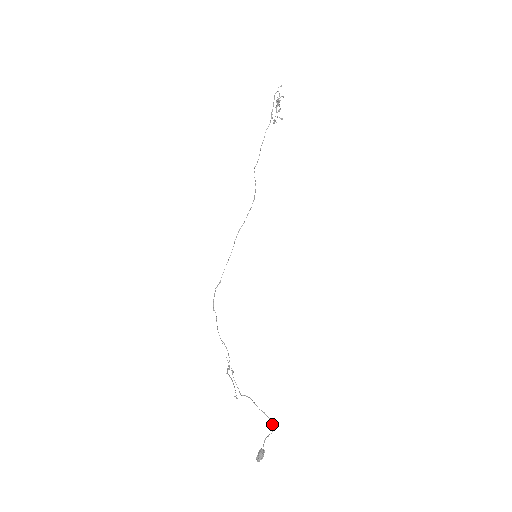
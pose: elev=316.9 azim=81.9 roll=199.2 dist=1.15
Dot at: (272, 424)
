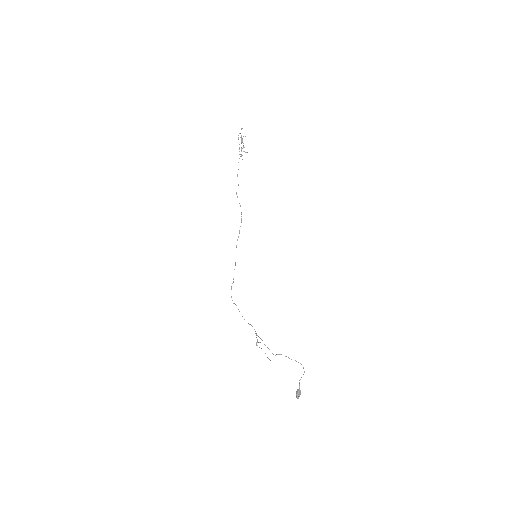
Dot at: (303, 367)
